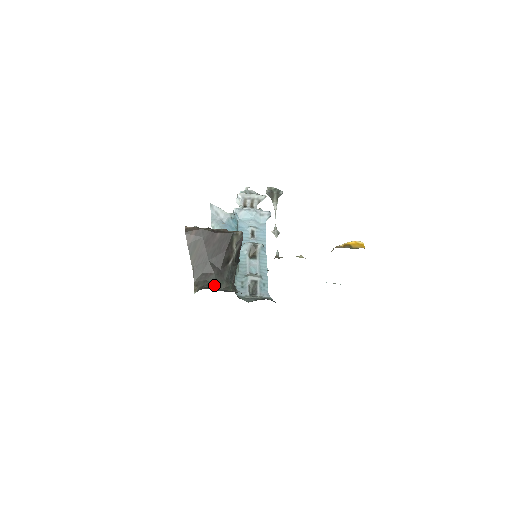
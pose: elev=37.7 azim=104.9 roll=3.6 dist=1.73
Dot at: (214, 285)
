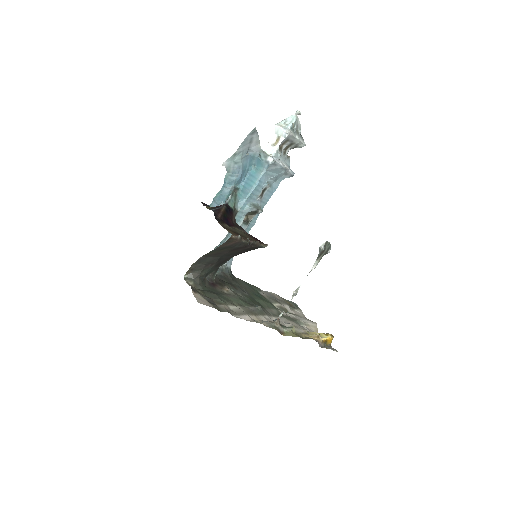
Dot at: (206, 274)
